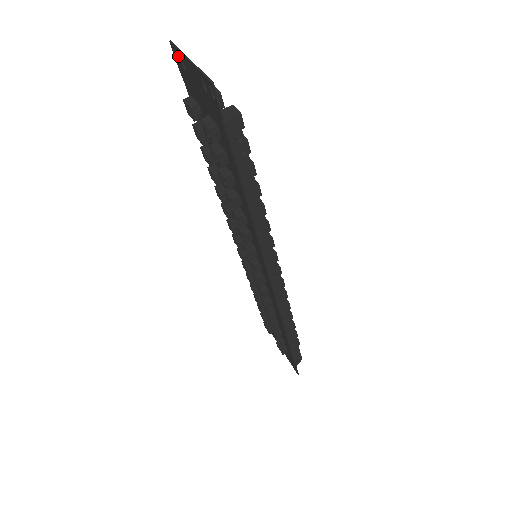
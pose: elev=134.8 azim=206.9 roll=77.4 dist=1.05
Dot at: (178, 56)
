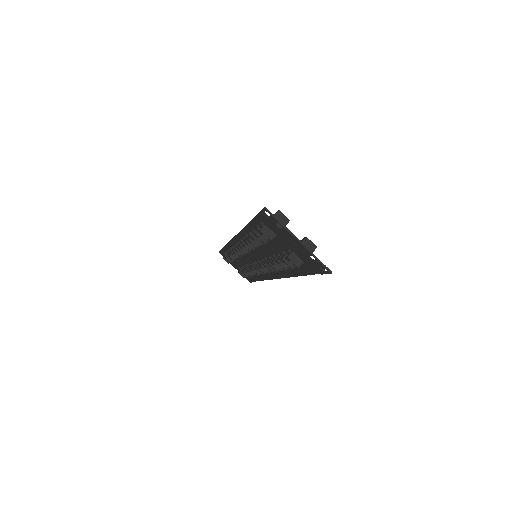
Dot at: (274, 220)
